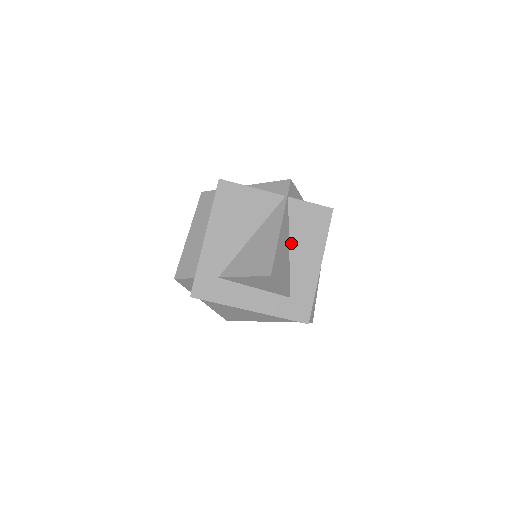
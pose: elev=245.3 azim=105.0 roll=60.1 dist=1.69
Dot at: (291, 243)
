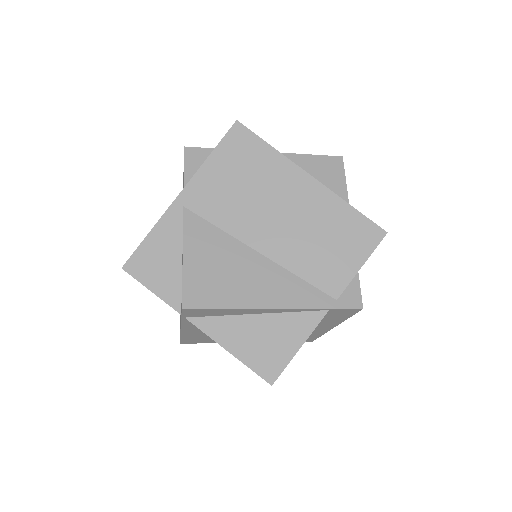
Dot at: occluded
